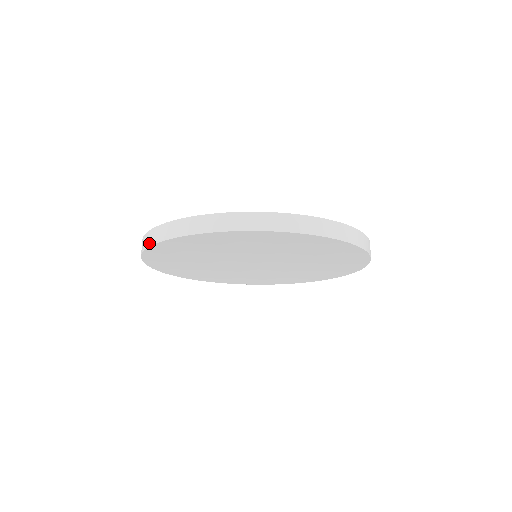
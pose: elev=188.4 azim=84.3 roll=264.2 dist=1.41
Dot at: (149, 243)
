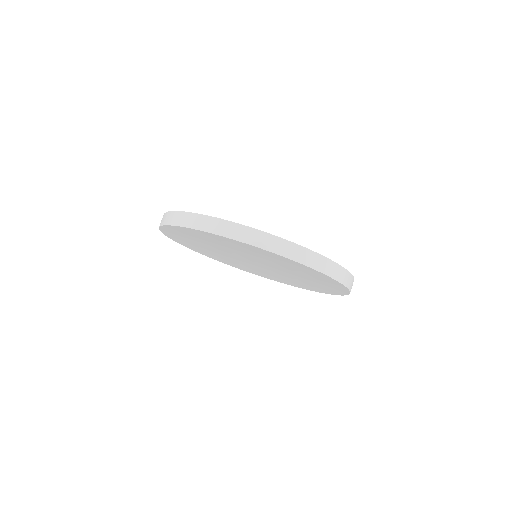
Dot at: (196, 226)
